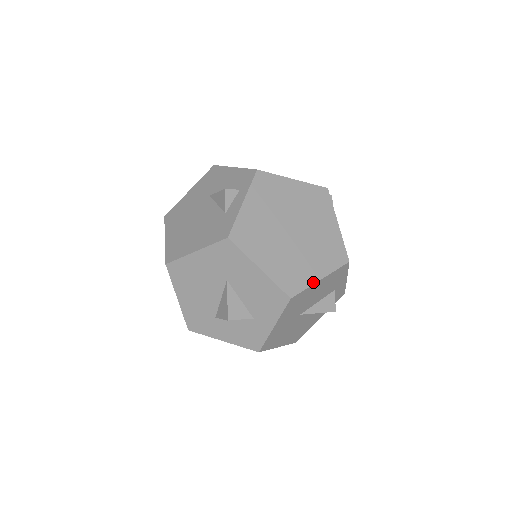
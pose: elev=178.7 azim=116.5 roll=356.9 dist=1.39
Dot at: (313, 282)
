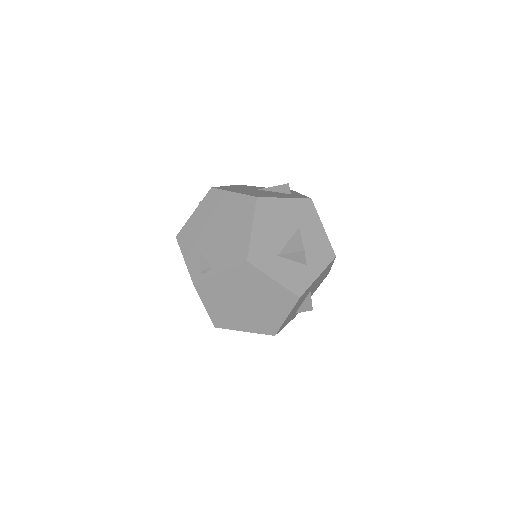
Dot at: occluded
